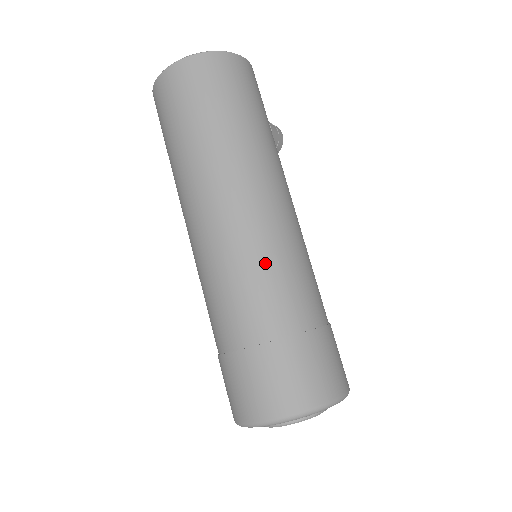
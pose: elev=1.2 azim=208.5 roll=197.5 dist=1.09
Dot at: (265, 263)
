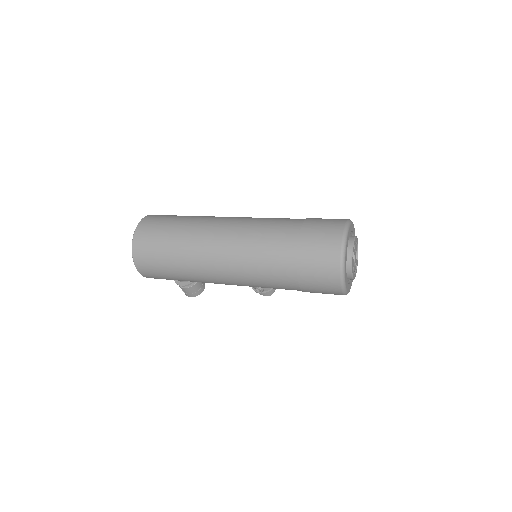
Dot at: (264, 219)
